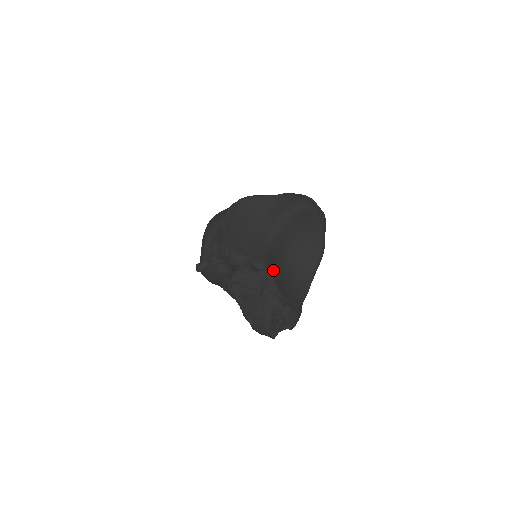
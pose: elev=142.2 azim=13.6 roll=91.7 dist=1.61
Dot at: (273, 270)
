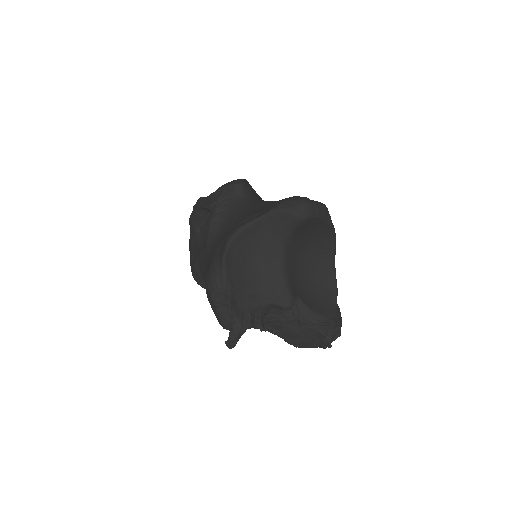
Dot at: (299, 295)
